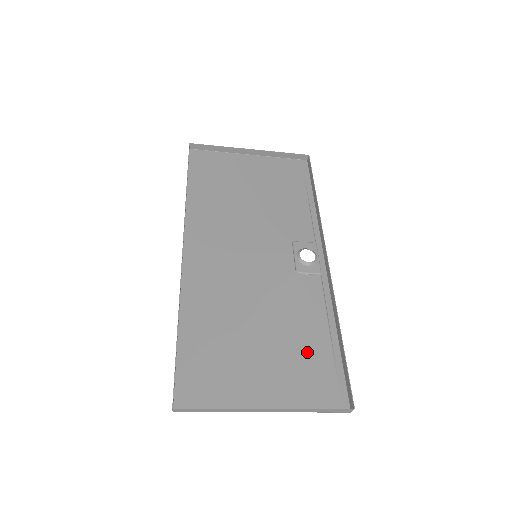
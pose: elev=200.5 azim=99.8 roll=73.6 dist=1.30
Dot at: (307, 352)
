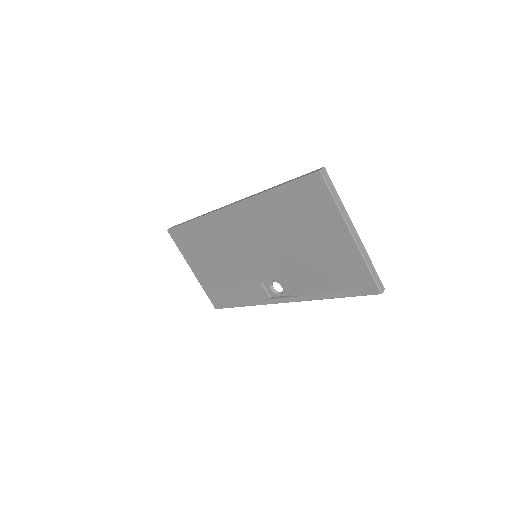
Dot at: (331, 274)
